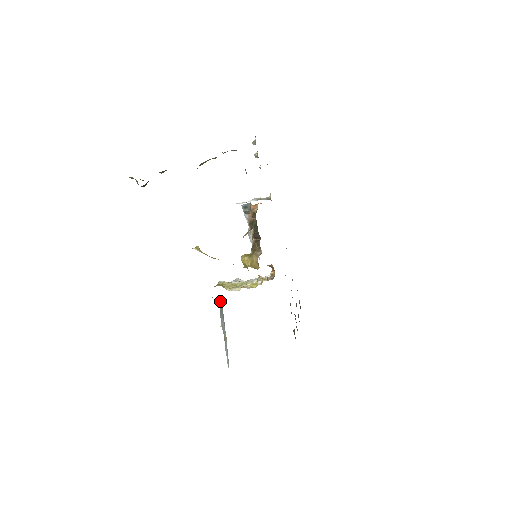
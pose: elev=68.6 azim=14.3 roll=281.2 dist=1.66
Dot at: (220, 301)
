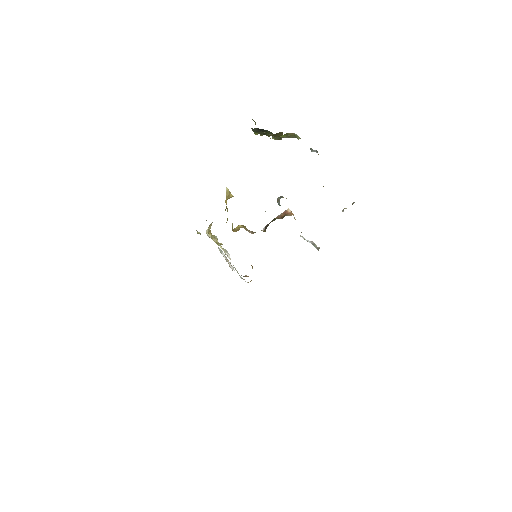
Dot at: occluded
